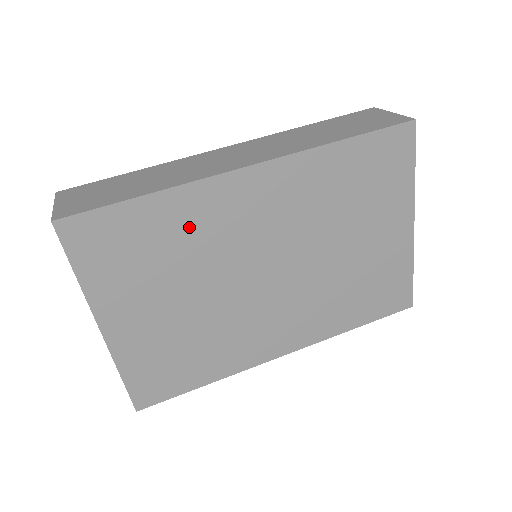
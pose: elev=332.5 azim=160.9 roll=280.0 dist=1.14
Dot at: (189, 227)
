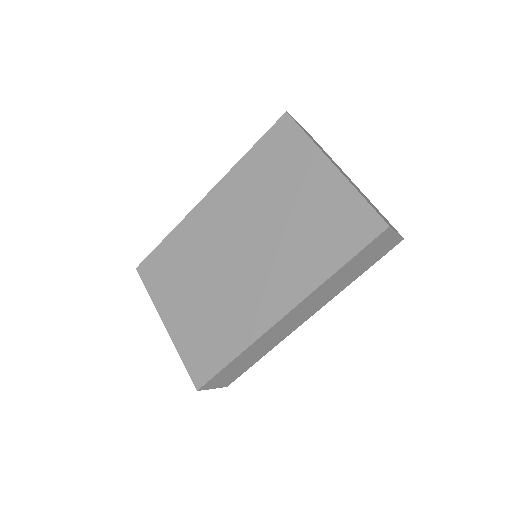
Dot at: (188, 244)
